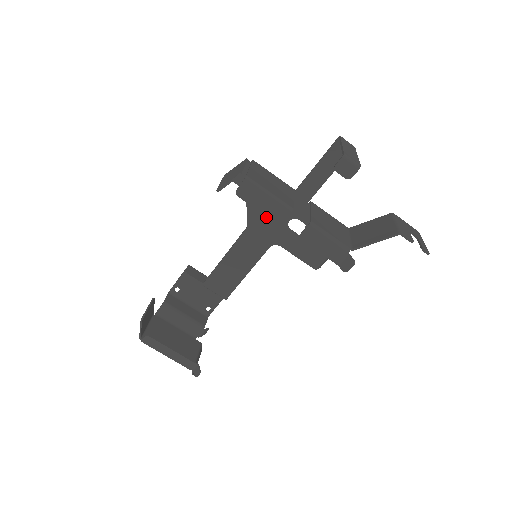
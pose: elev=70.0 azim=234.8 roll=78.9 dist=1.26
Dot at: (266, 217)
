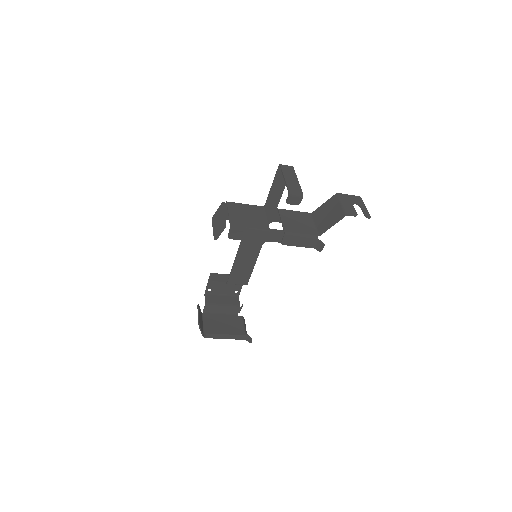
Dot at: occluded
